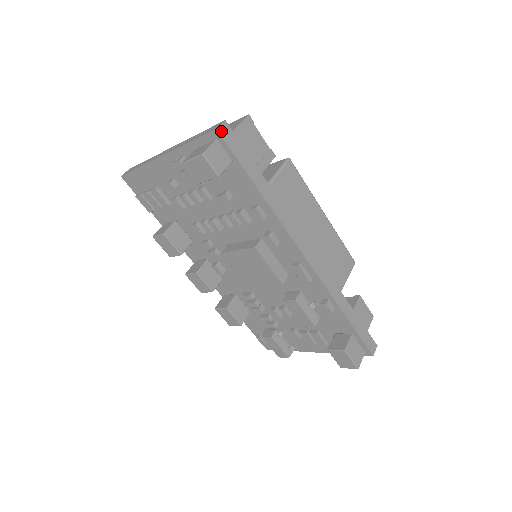
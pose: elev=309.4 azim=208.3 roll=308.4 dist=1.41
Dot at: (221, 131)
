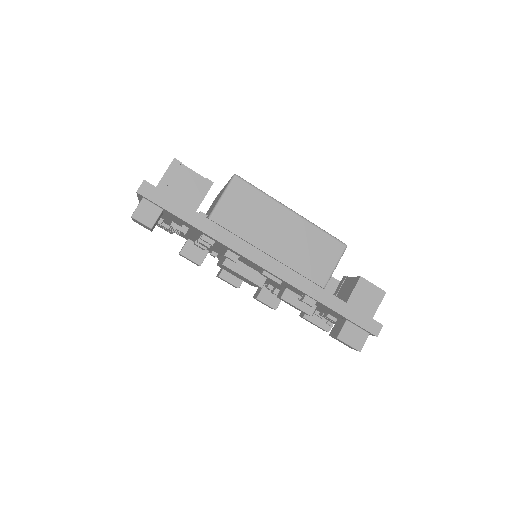
Dot at: (142, 191)
